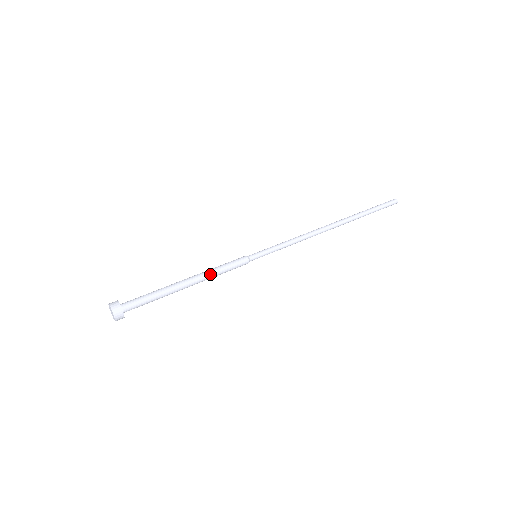
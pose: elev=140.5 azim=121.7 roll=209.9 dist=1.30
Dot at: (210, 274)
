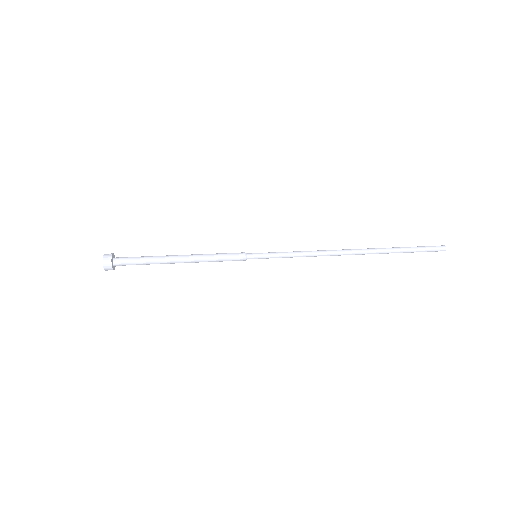
Dot at: (202, 260)
